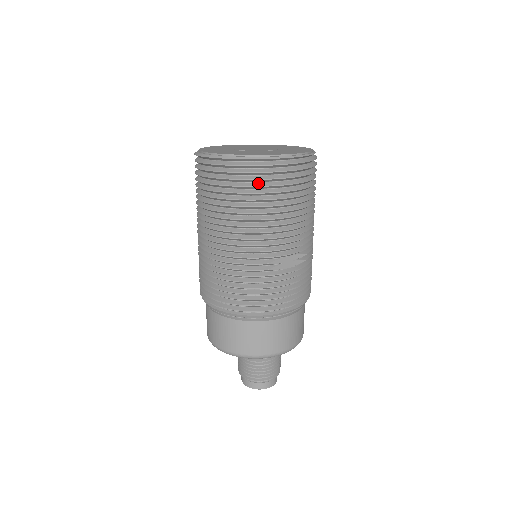
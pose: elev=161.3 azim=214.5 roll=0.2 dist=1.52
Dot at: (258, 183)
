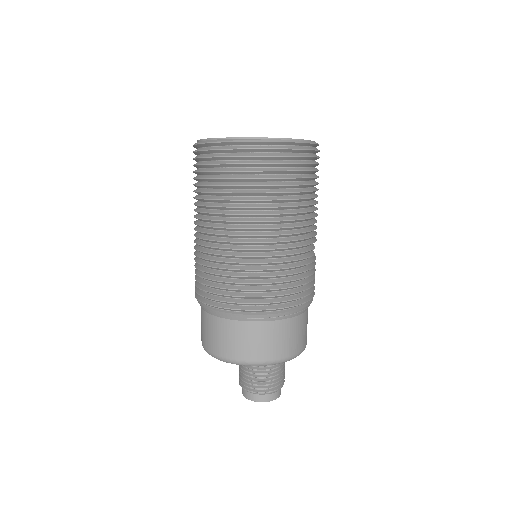
Dot at: (311, 168)
